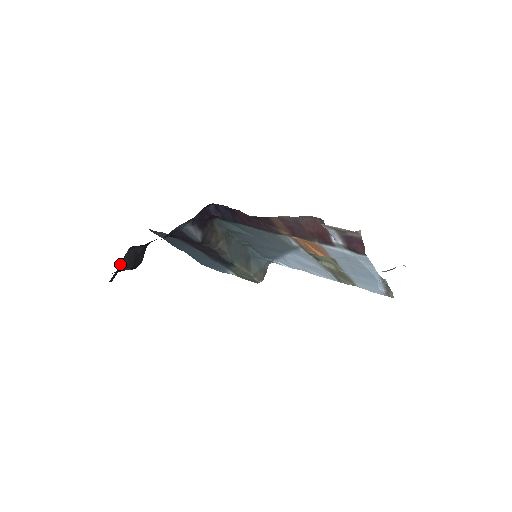
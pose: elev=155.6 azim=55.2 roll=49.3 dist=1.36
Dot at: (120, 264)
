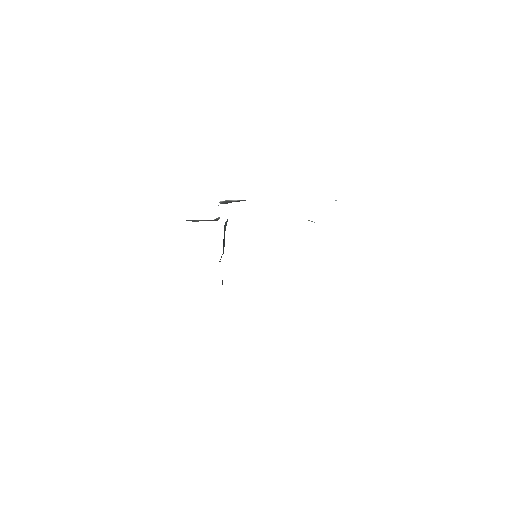
Dot at: occluded
